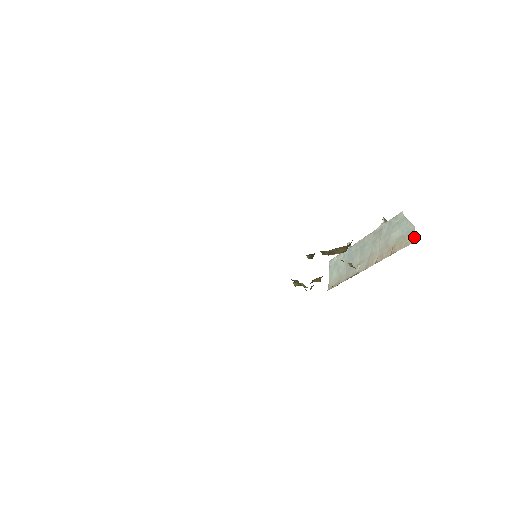
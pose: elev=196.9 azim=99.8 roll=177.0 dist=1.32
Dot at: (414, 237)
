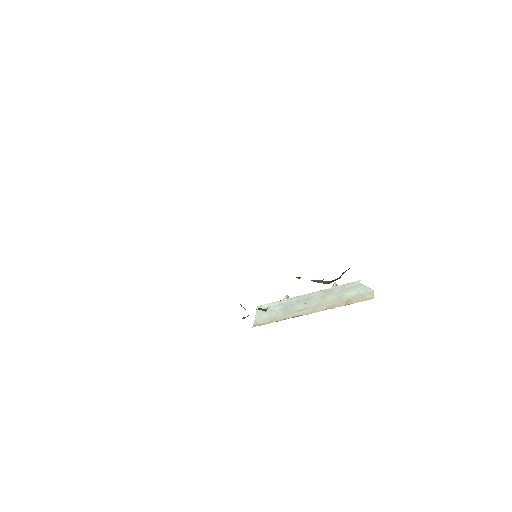
Dot at: (373, 296)
